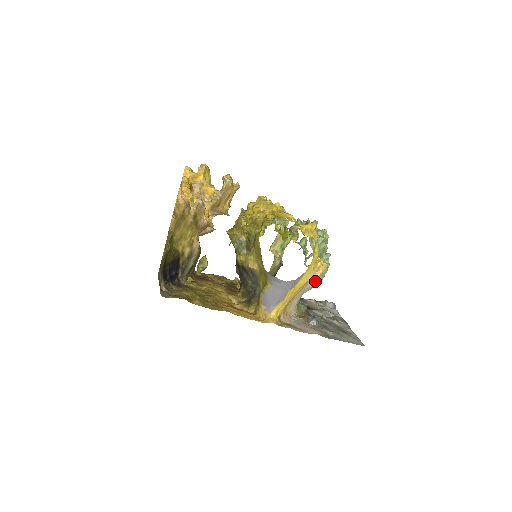
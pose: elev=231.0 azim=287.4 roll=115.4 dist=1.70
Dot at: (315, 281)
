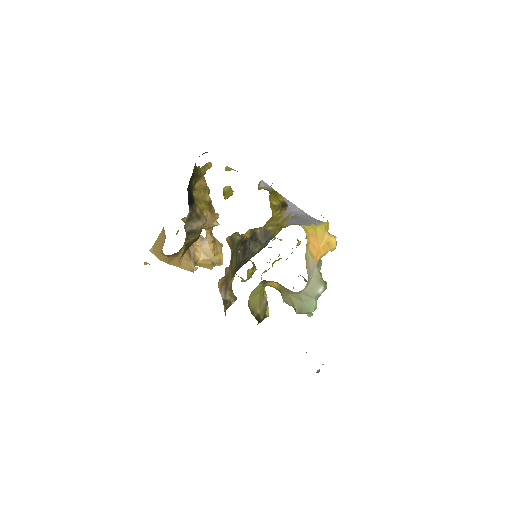
Dot at: (321, 276)
